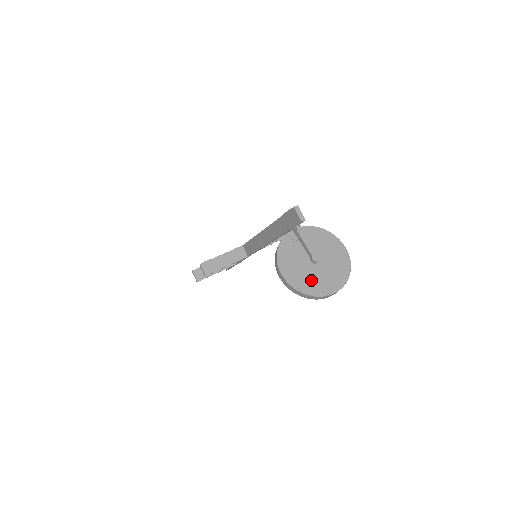
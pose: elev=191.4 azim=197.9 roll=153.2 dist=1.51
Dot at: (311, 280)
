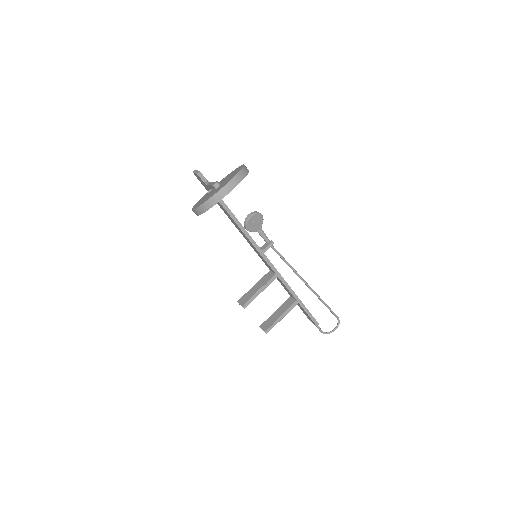
Dot at: occluded
